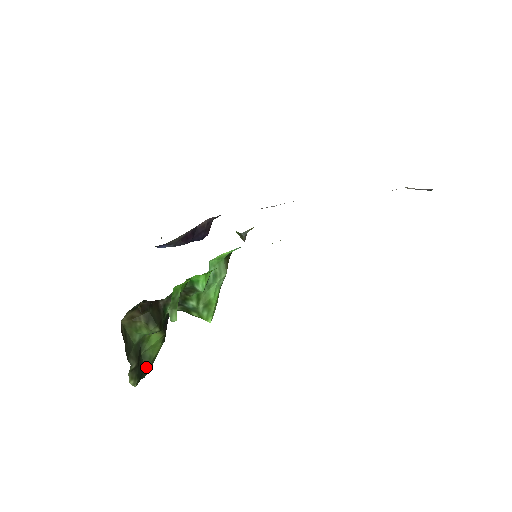
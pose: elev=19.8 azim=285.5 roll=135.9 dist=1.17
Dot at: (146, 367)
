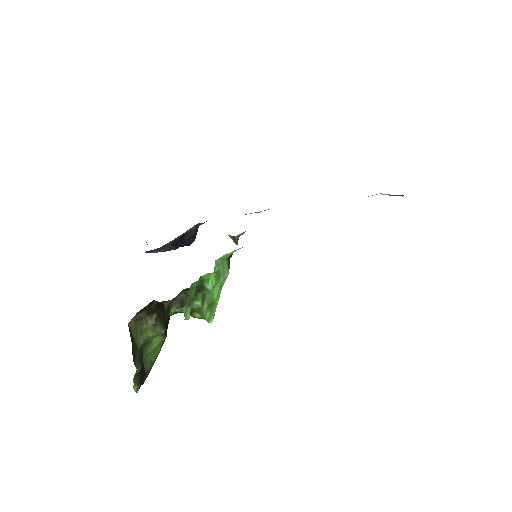
Dot at: (146, 372)
